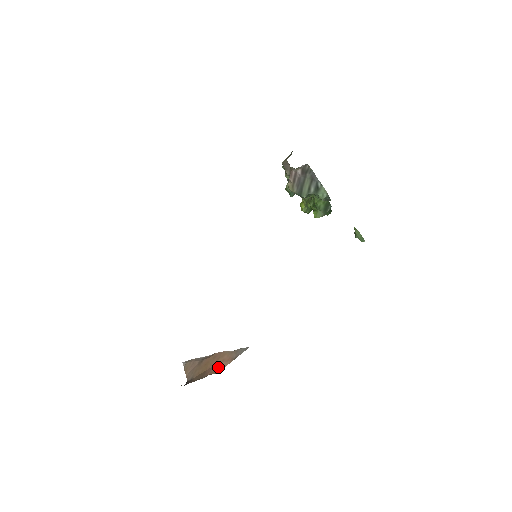
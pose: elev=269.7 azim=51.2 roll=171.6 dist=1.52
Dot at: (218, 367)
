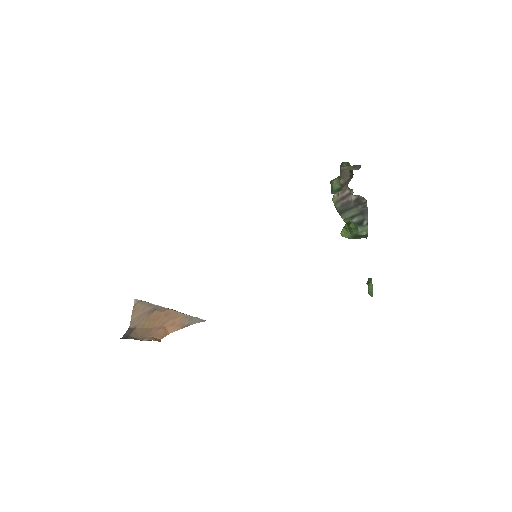
Dot at: (165, 331)
